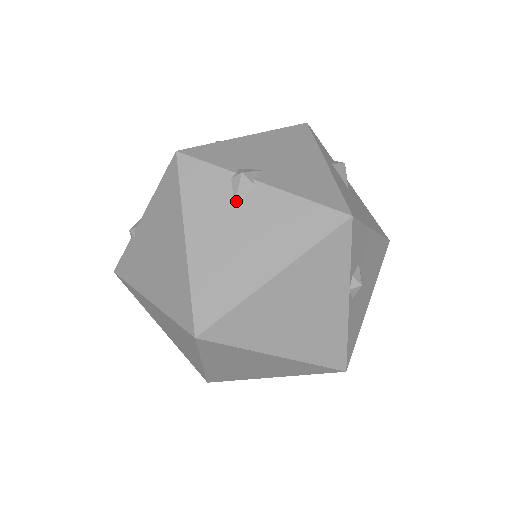
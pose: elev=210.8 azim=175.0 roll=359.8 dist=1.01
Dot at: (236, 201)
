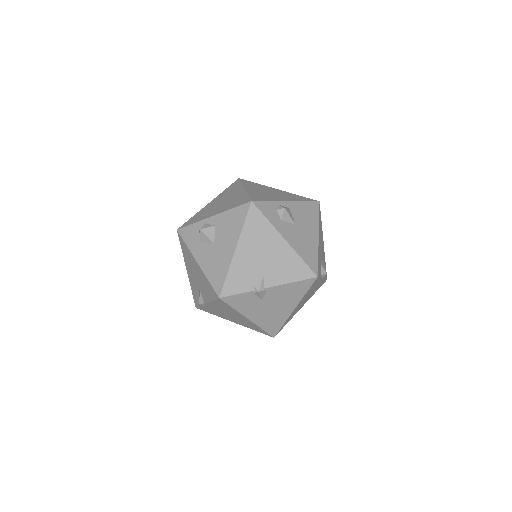
Dot at: (262, 299)
